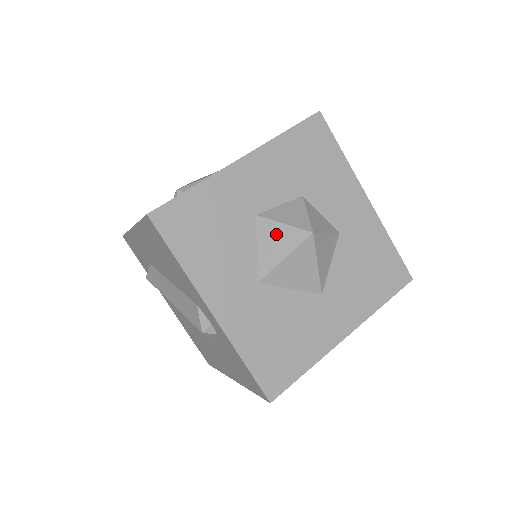
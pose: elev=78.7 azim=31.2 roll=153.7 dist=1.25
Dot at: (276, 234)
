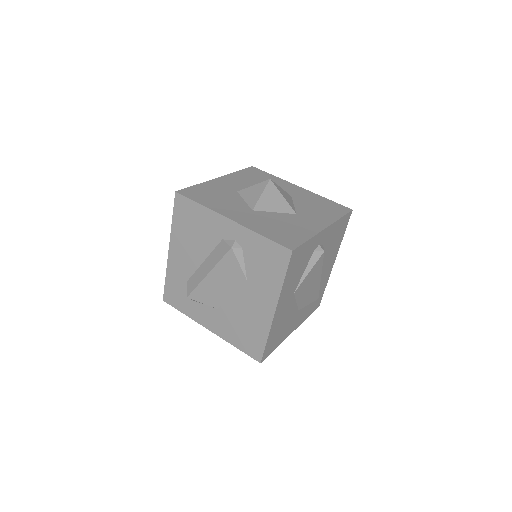
Dot at: (252, 190)
